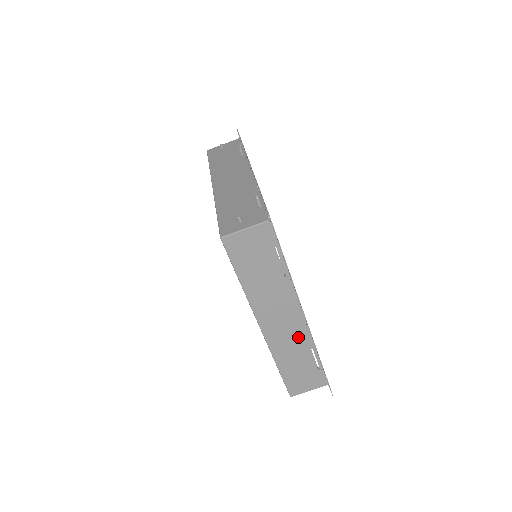
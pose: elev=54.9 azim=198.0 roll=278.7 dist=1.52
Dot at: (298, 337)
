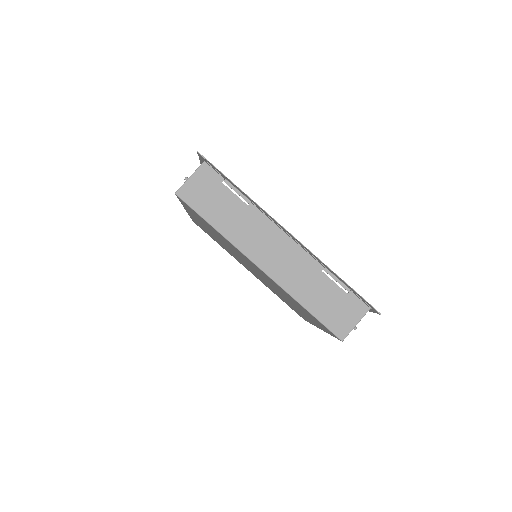
Dot at: (300, 262)
